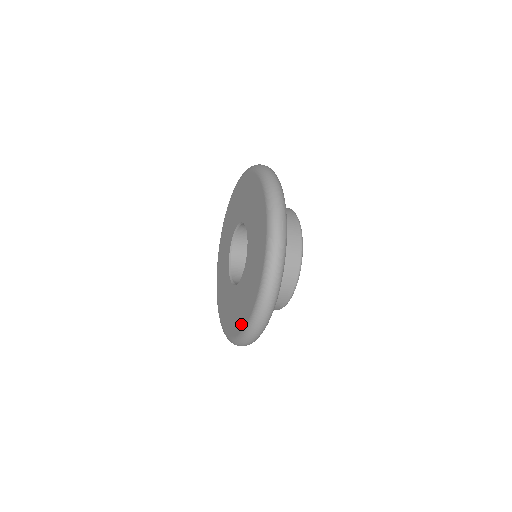
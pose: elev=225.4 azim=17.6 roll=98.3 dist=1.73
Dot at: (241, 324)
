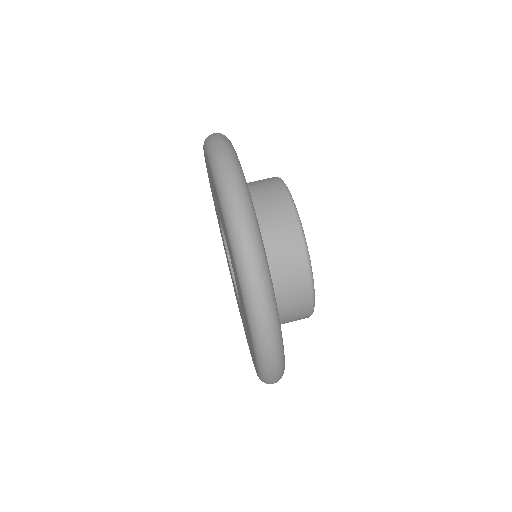
Dot at: occluded
